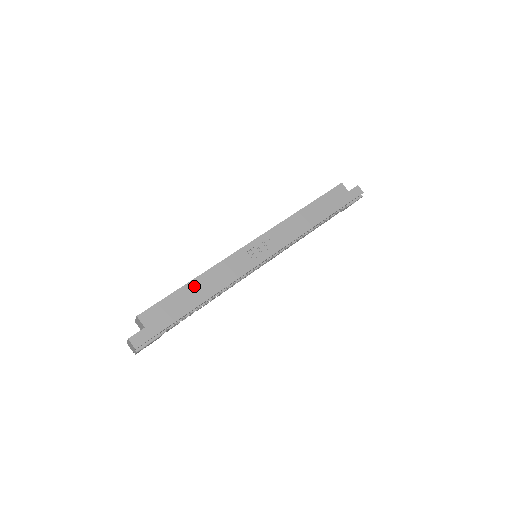
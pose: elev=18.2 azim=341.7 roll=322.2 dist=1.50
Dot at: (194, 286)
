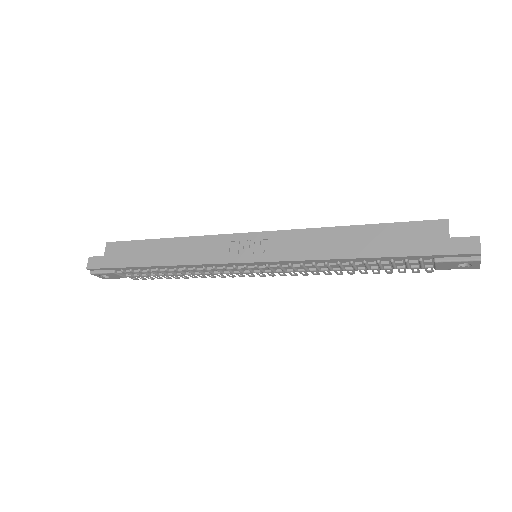
Dot at: (162, 245)
